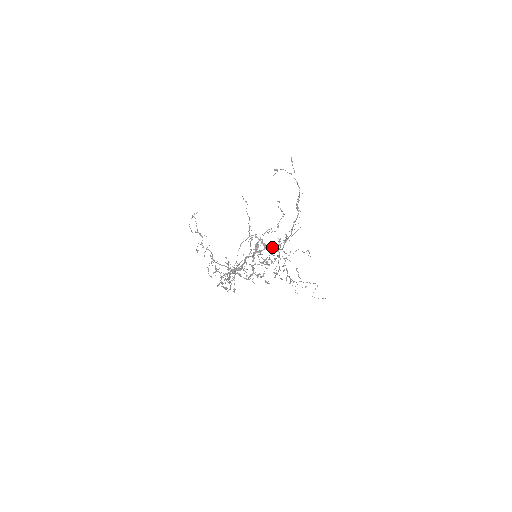
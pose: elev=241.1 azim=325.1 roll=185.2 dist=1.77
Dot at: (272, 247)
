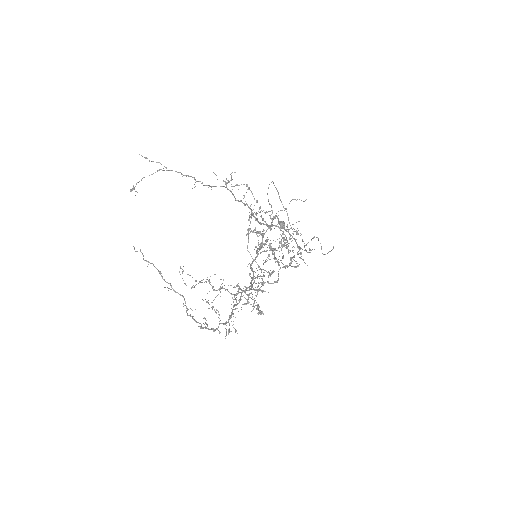
Dot at: (267, 229)
